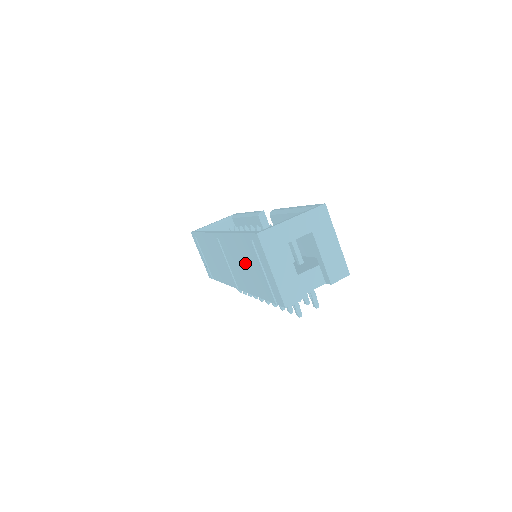
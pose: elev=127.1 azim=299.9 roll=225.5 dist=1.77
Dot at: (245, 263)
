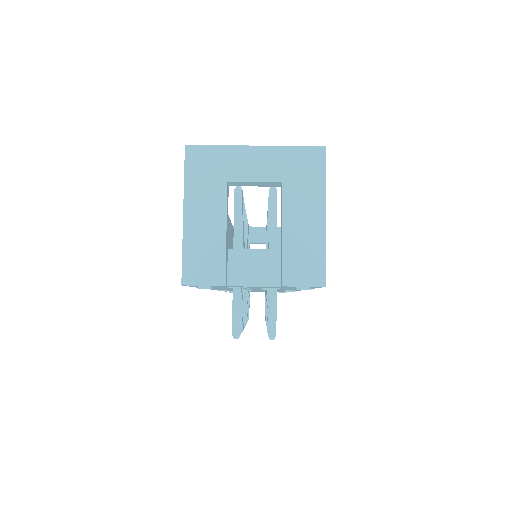
Dot at: occluded
